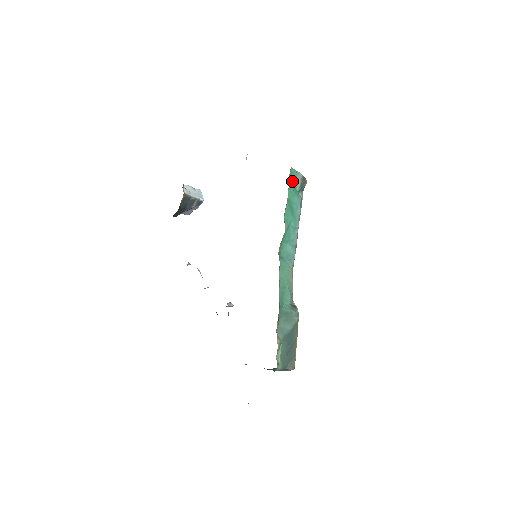
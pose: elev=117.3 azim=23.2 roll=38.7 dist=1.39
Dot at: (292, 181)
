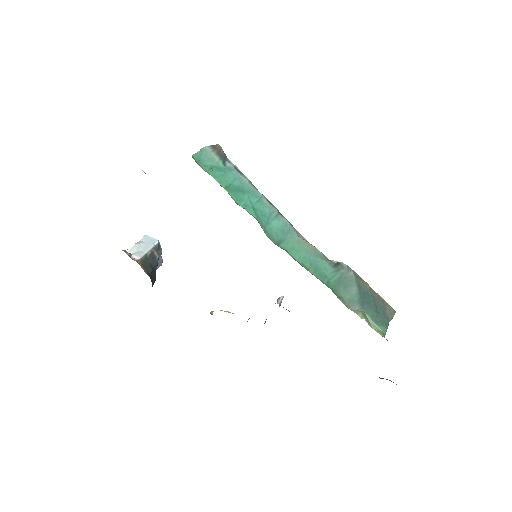
Dot at: (208, 165)
